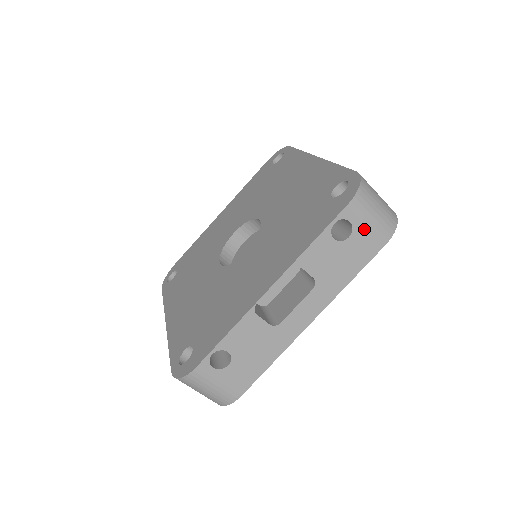
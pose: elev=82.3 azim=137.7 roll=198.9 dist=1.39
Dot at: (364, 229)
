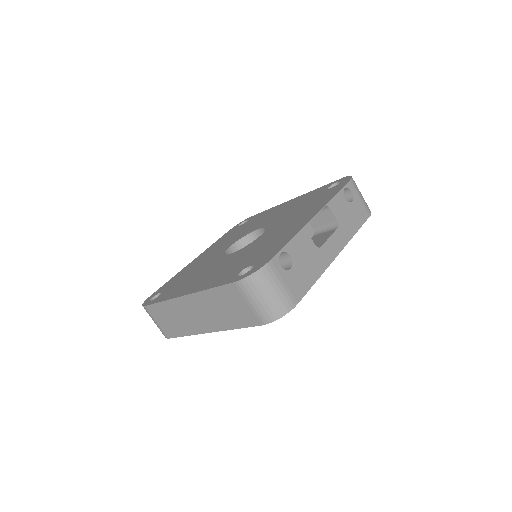
Dot at: (358, 200)
